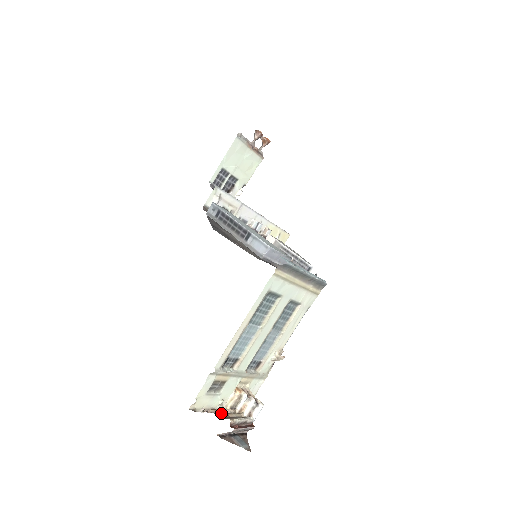
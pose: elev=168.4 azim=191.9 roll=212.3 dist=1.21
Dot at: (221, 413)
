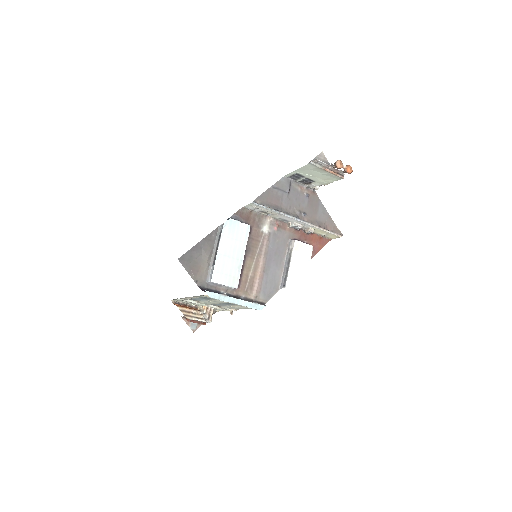
Dot at: (186, 311)
